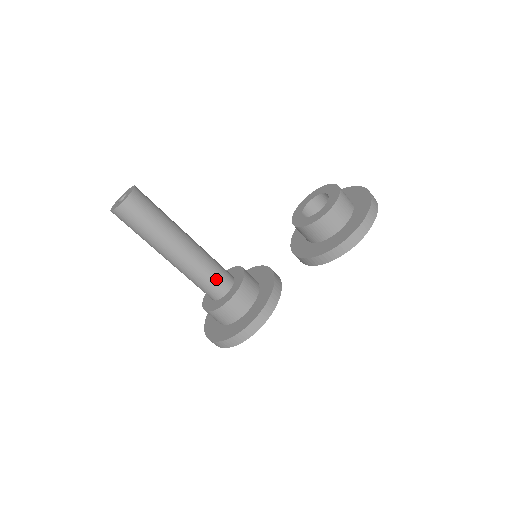
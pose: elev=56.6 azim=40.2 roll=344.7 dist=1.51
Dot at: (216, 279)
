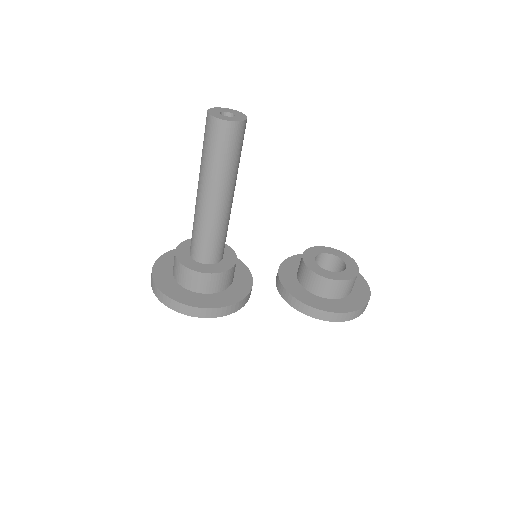
Dot at: (217, 247)
